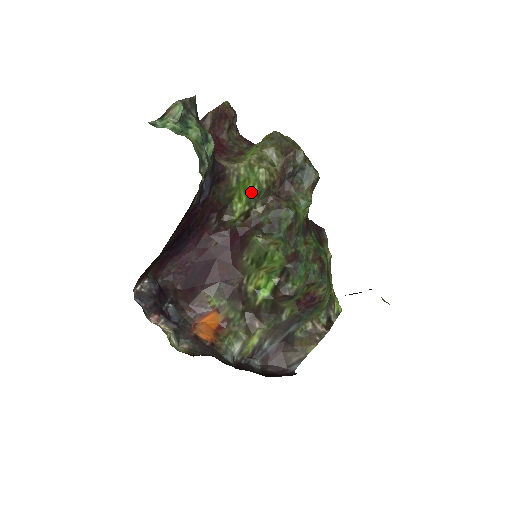
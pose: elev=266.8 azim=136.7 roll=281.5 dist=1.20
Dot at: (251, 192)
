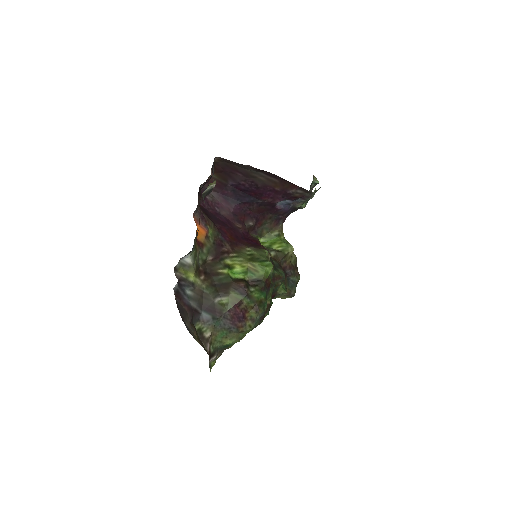
Dot at: (275, 247)
